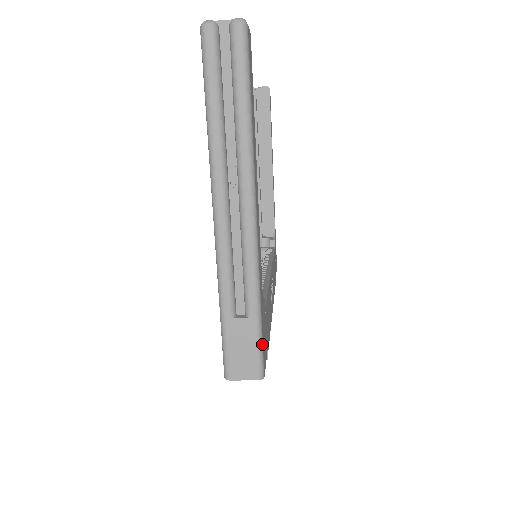
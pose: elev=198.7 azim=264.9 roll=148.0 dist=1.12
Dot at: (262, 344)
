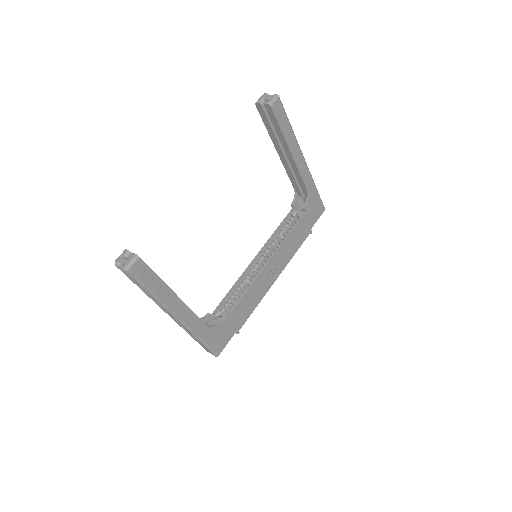
Dot at: (210, 348)
